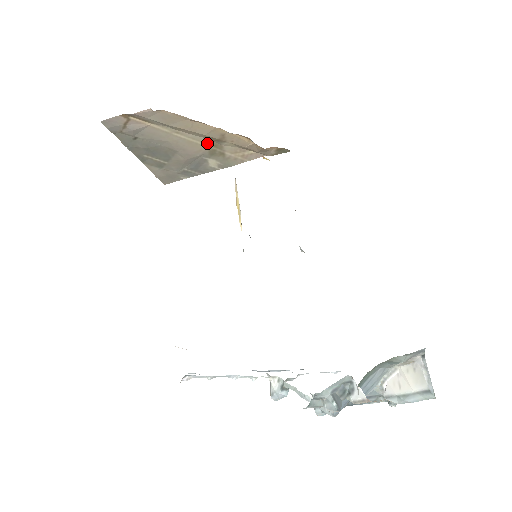
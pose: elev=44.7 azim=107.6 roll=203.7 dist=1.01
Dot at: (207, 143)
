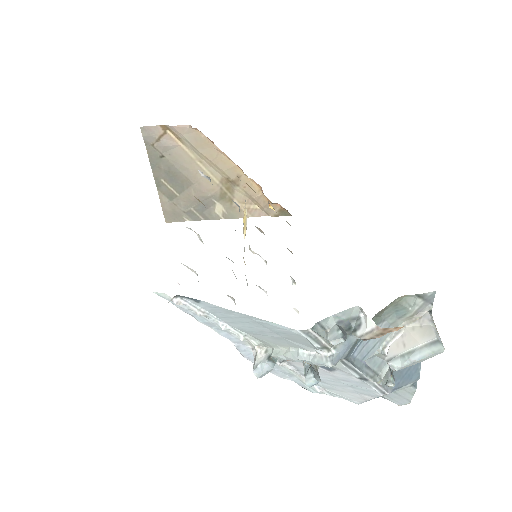
Dot at: (222, 183)
